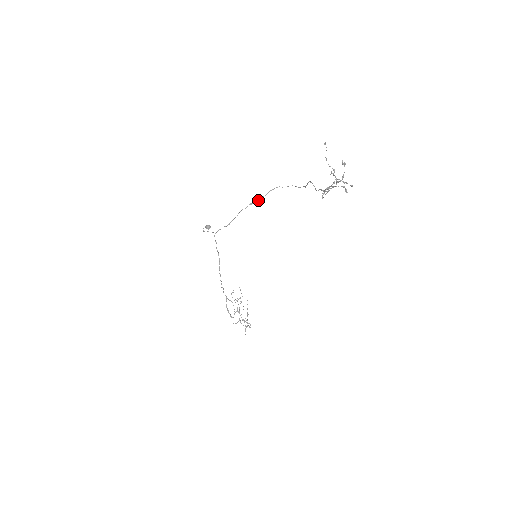
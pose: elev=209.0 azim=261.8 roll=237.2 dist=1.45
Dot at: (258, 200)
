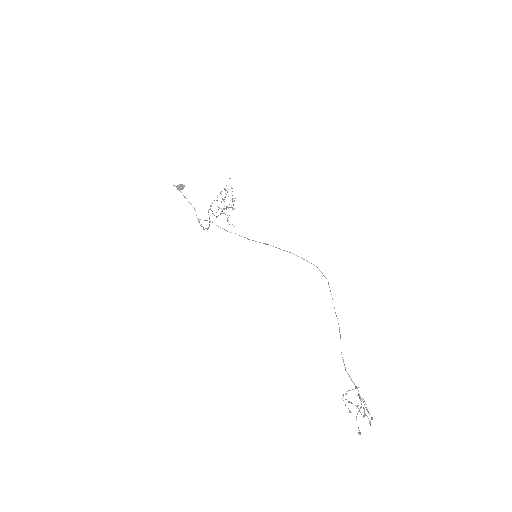
Dot at: occluded
